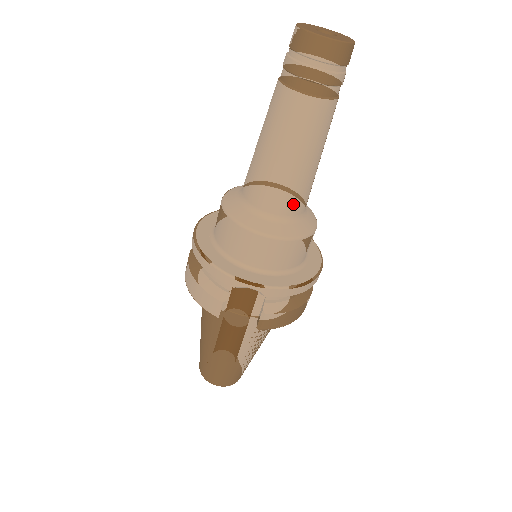
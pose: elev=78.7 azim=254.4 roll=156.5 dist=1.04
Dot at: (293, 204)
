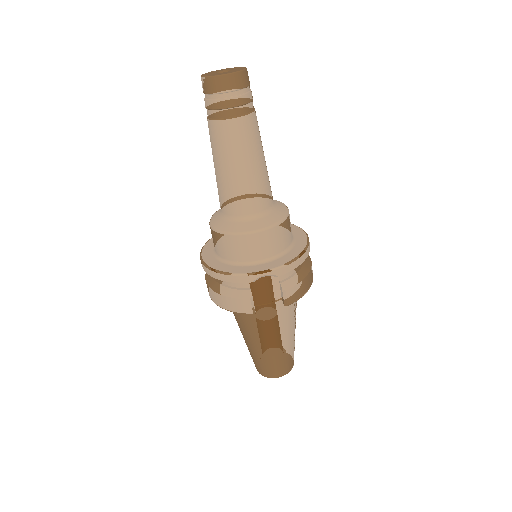
Dot at: (263, 200)
